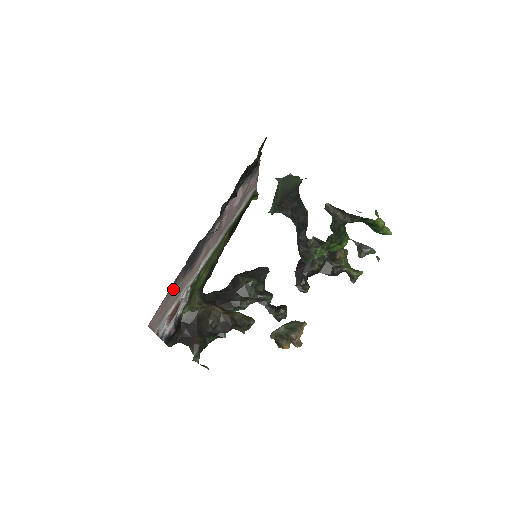
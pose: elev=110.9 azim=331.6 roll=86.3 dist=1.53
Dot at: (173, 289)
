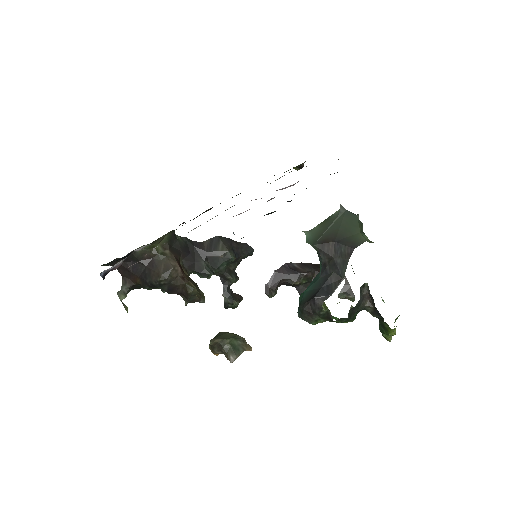
Dot at: occluded
